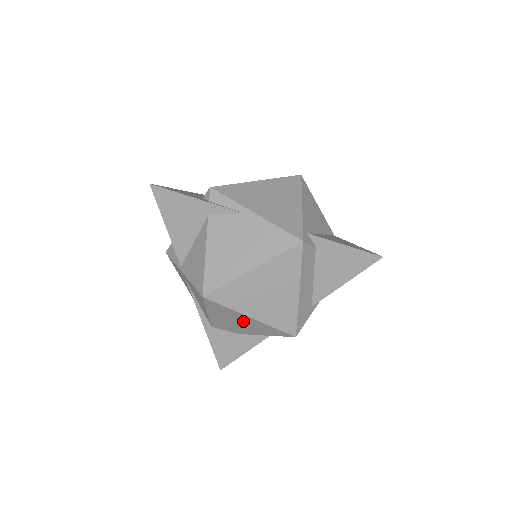
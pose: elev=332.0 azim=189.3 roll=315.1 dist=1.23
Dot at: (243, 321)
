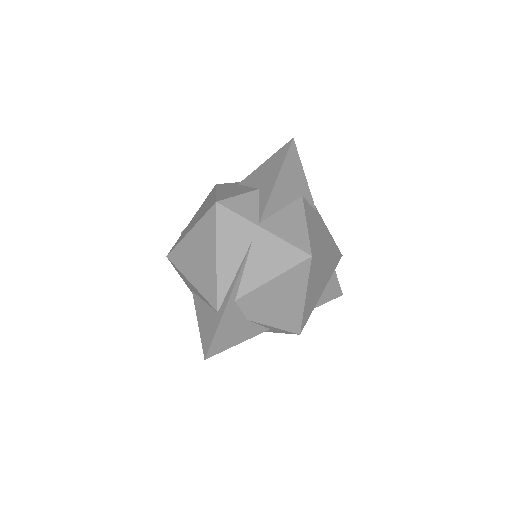
Dot at: (289, 301)
